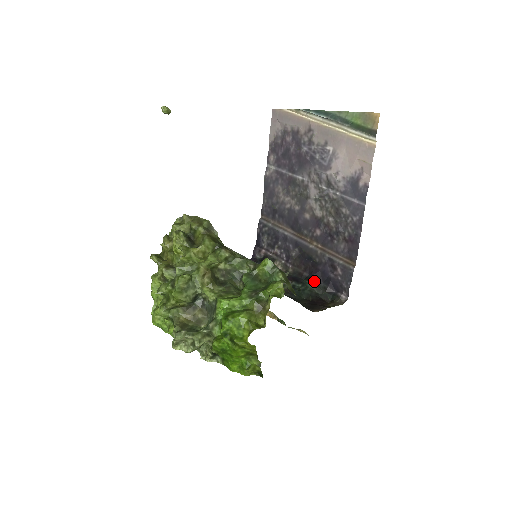
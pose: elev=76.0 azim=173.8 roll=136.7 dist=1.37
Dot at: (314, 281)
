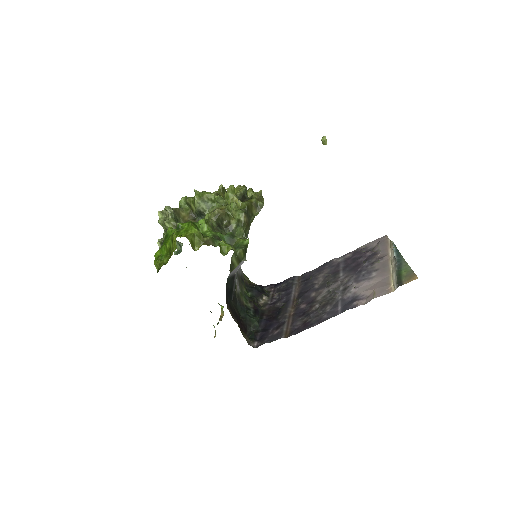
Dot at: (261, 322)
